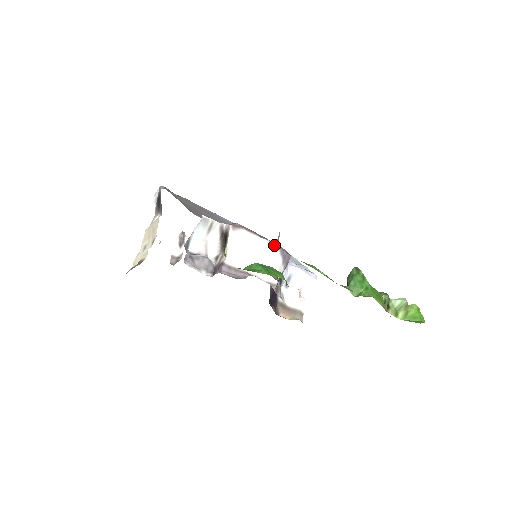
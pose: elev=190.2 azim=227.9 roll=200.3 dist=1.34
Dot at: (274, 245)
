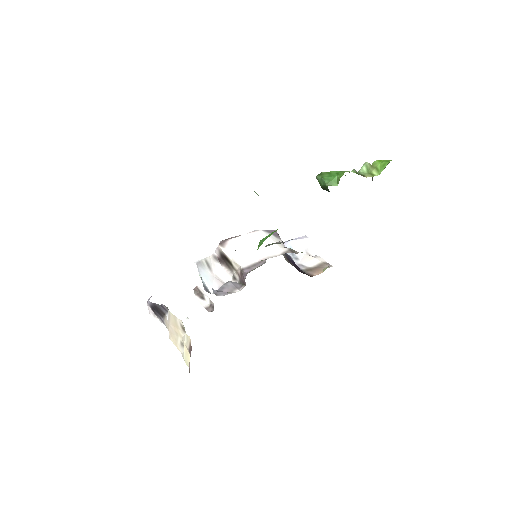
Dot at: (258, 231)
